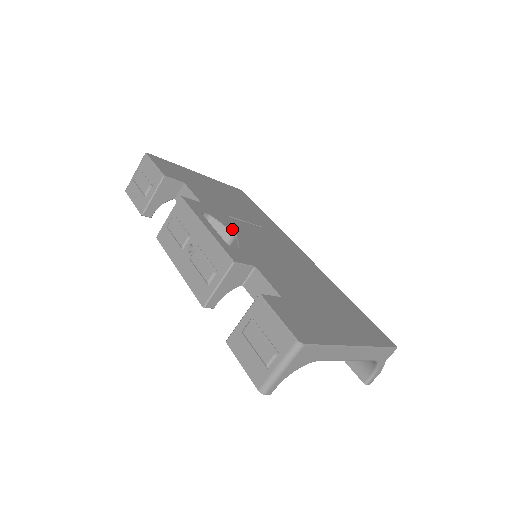
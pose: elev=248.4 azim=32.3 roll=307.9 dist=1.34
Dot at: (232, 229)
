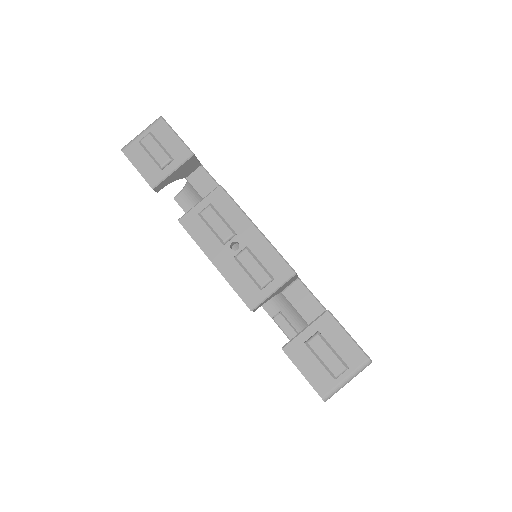
Dot at: occluded
